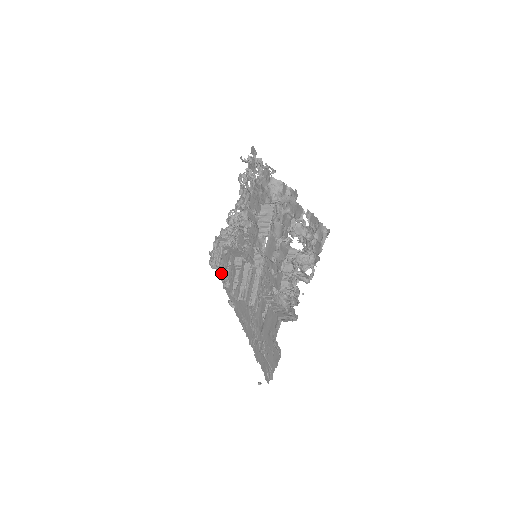
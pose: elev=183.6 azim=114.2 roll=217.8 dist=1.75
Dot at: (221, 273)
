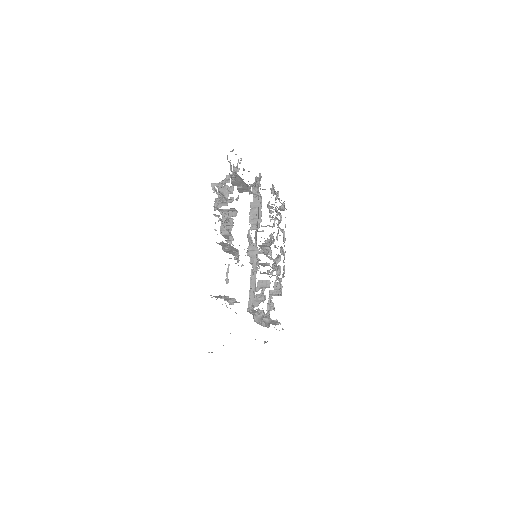
Dot at: occluded
